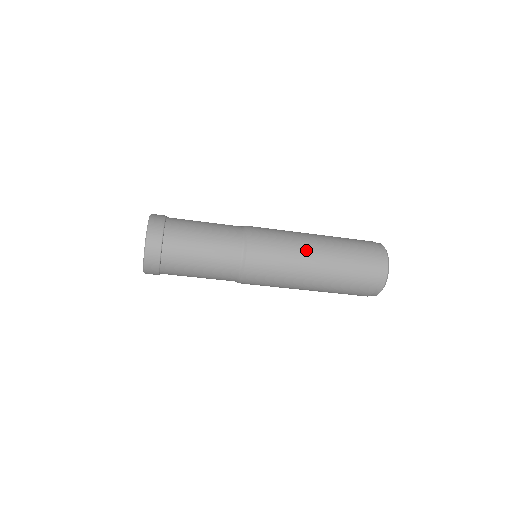
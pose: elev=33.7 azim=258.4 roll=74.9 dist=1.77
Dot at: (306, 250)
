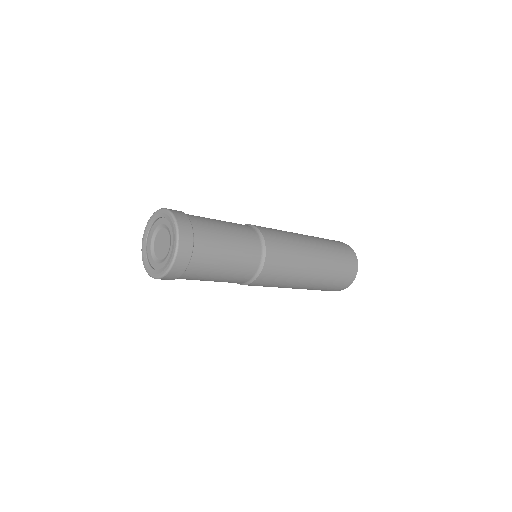
Dot at: (307, 250)
